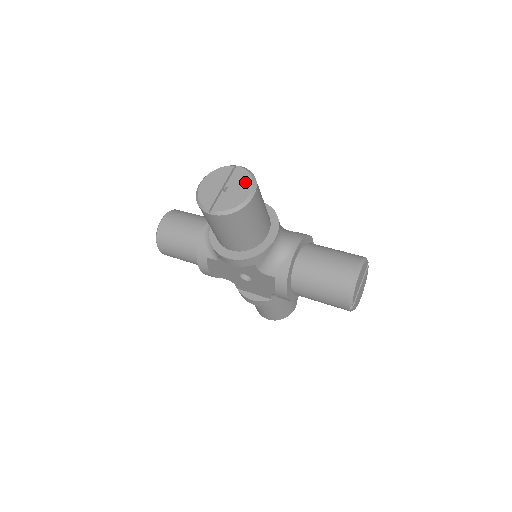
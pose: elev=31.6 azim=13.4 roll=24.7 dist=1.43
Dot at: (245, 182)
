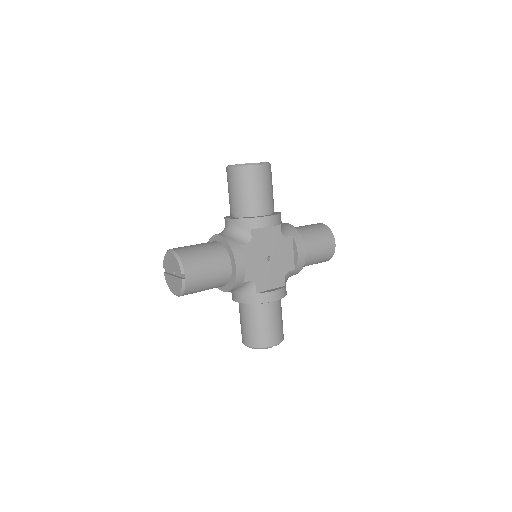
Dot at: (177, 288)
